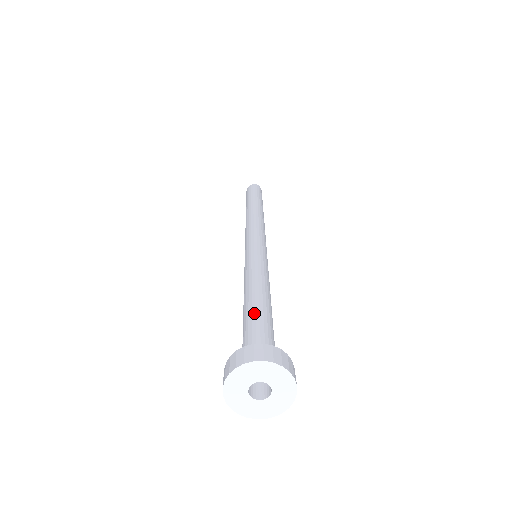
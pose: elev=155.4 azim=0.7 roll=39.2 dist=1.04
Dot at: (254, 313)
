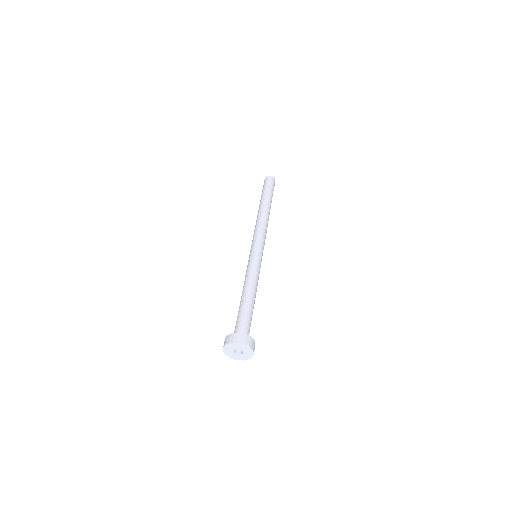
Dot at: (250, 310)
